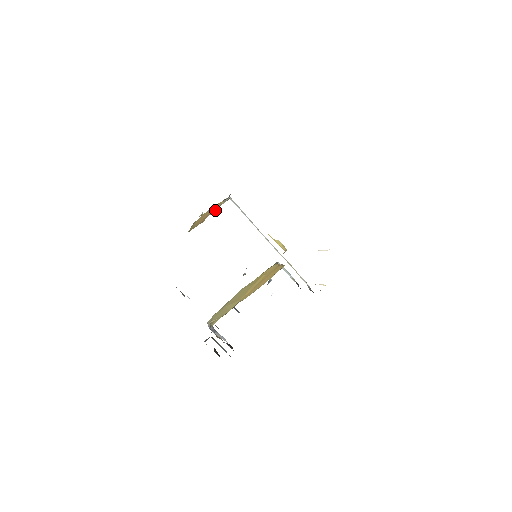
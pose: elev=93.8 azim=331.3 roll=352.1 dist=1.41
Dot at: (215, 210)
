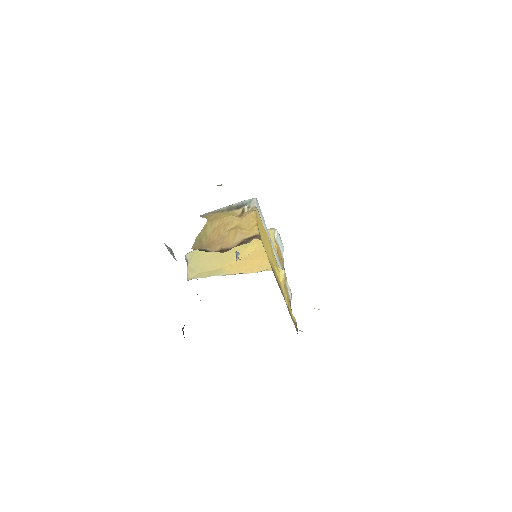
Dot at: (234, 242)
